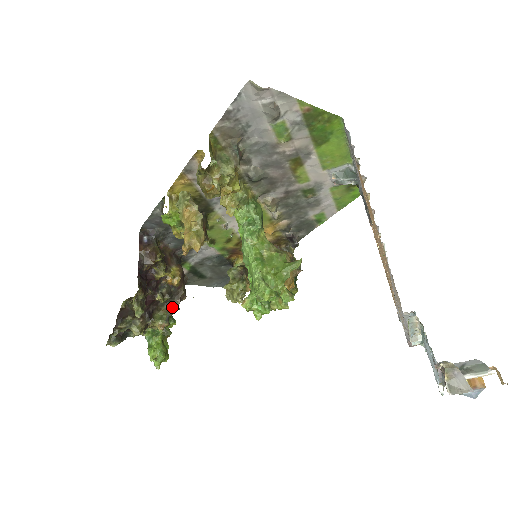
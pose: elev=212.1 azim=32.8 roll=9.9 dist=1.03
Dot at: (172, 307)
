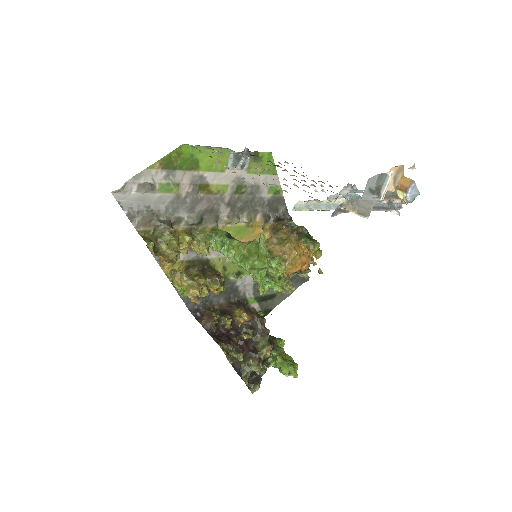
Dot at: (263, 334)
